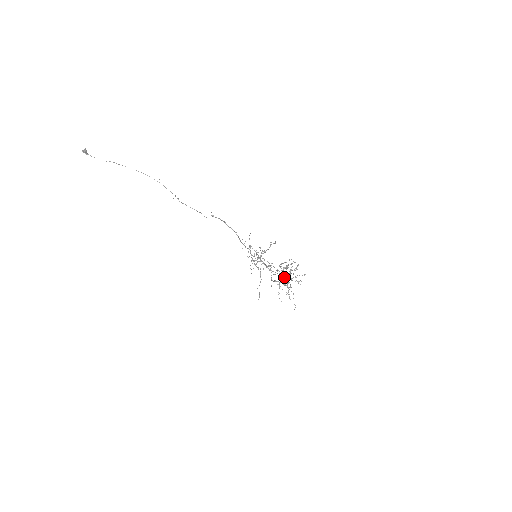
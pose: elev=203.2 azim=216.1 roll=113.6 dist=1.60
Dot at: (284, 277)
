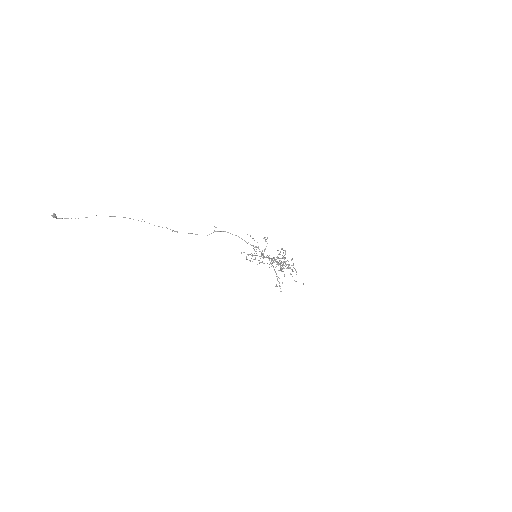
Dot at: occluded
